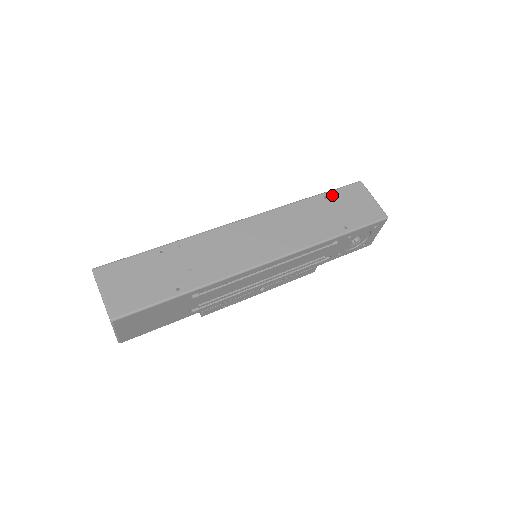
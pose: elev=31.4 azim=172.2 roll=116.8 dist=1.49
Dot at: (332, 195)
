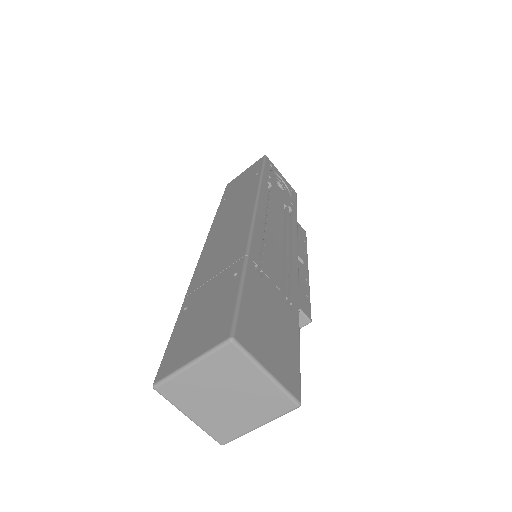
Dot at: (225, 196)
